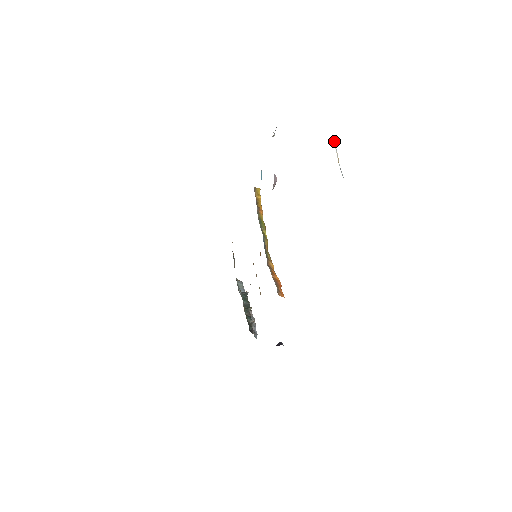
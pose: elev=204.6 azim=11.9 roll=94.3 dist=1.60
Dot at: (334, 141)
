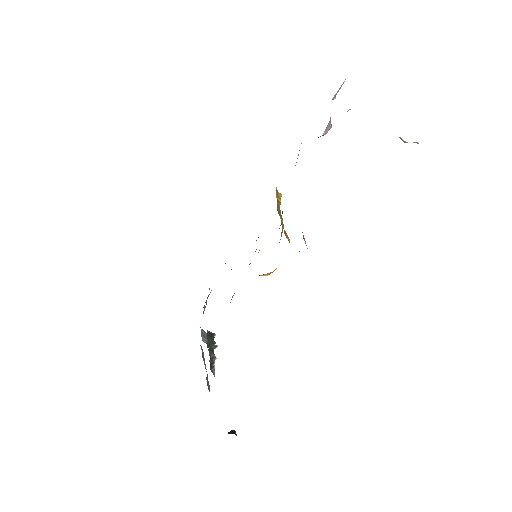
Dot at: occluded
